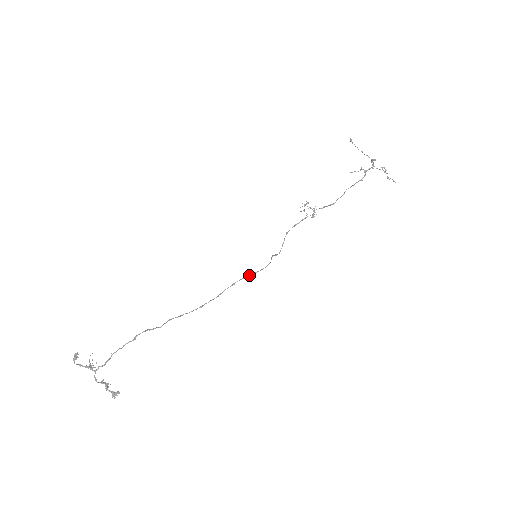
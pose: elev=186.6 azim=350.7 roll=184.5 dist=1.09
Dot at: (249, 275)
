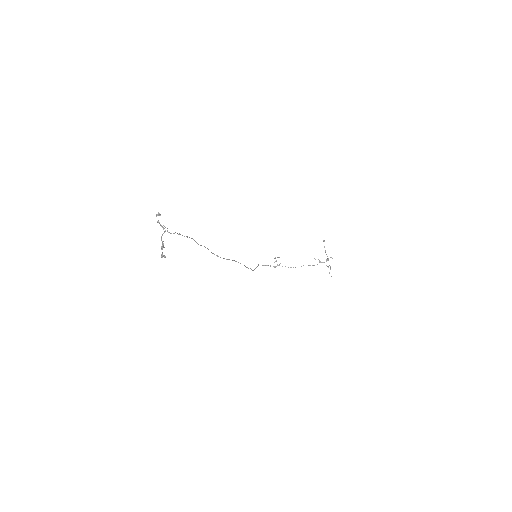
Dot at: occluded
